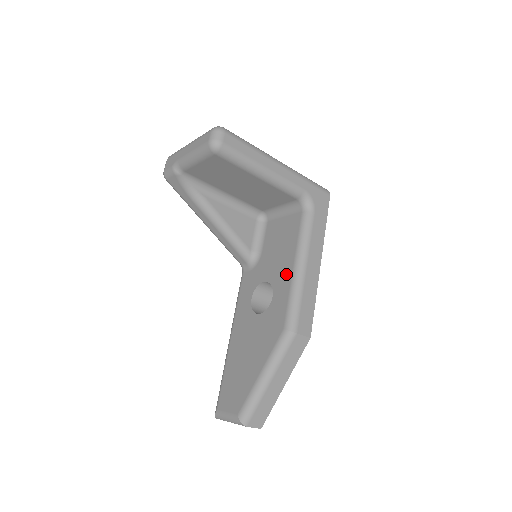
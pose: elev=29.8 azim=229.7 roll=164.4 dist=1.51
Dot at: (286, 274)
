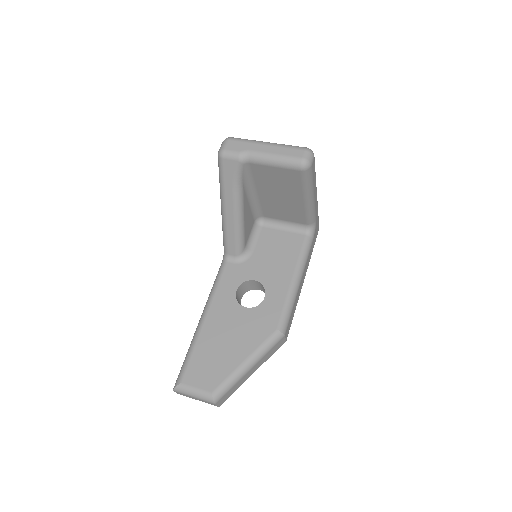
Dot at: (283, 283)
